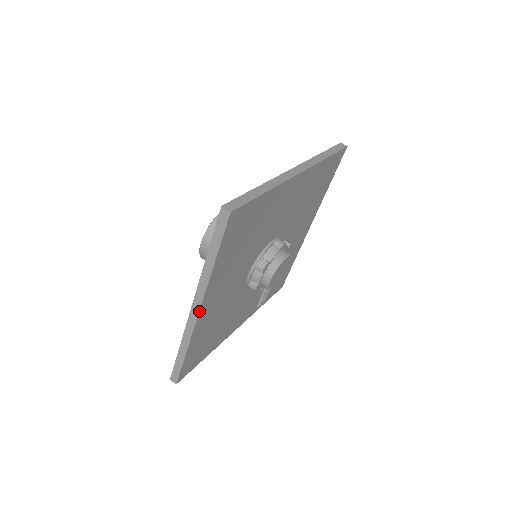
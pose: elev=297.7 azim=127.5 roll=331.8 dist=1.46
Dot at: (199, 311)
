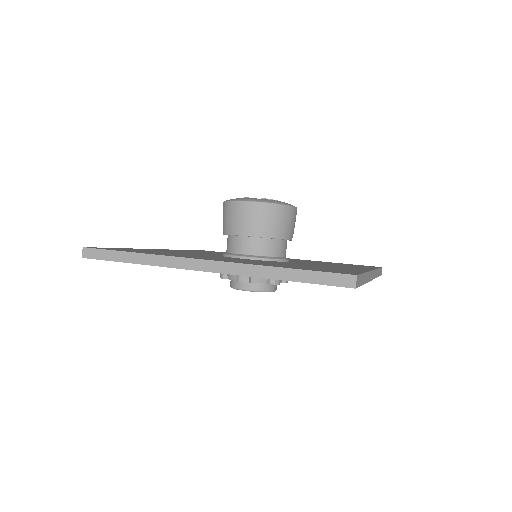
Dot at: occluded
